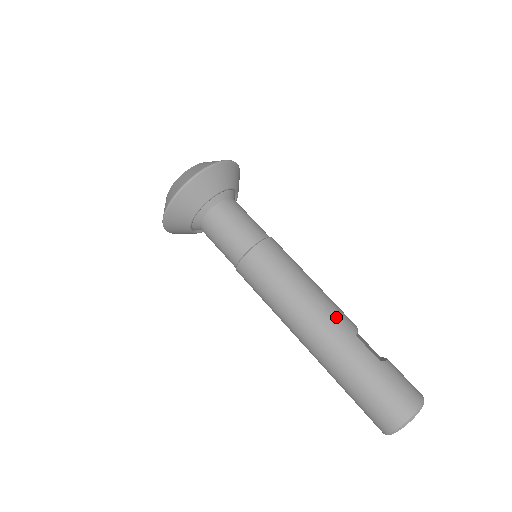
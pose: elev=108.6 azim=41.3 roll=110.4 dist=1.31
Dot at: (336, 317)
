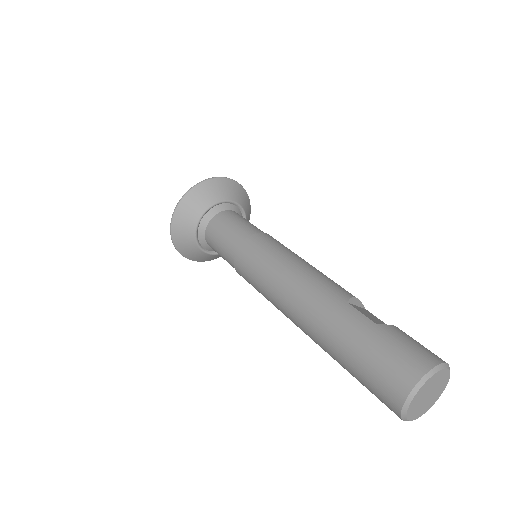
Dot at: (324, 288)
